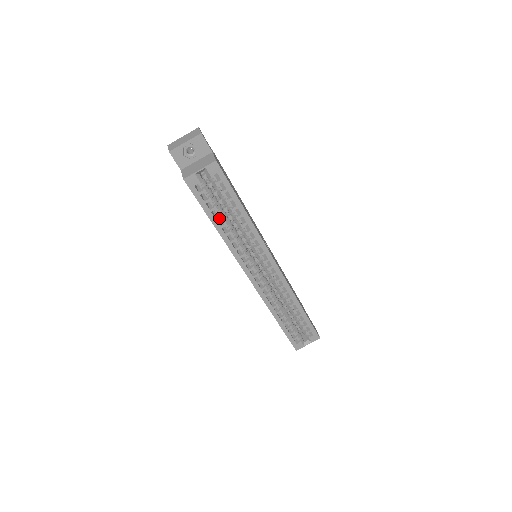
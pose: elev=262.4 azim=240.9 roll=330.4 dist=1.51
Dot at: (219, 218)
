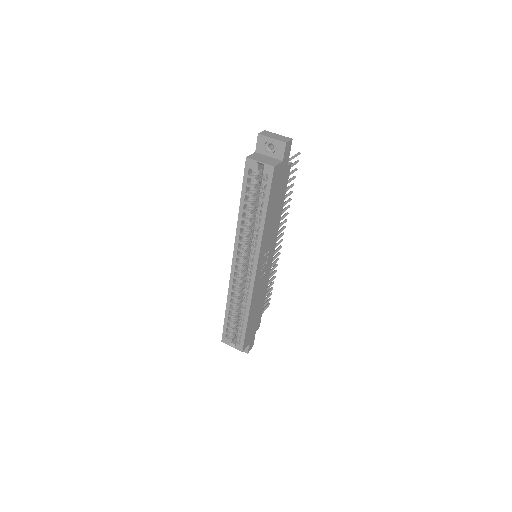
Dot at: (247, 204)
